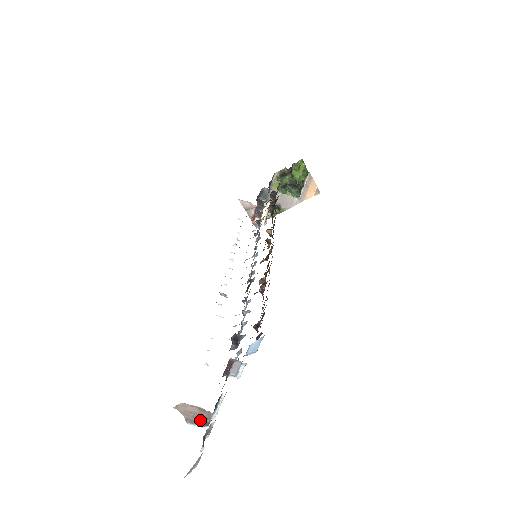
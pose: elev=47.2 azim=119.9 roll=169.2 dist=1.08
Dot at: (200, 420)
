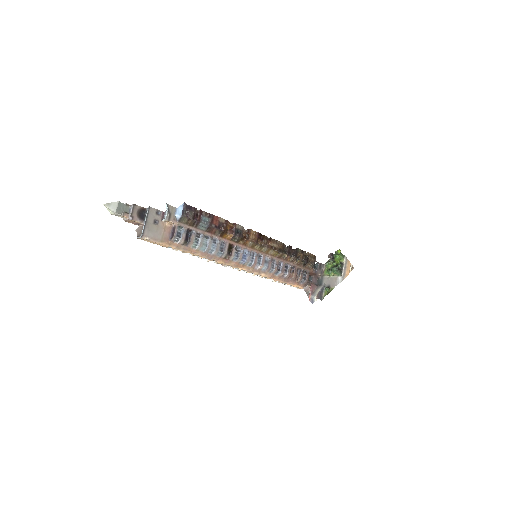
Dot at: (141, 234)
